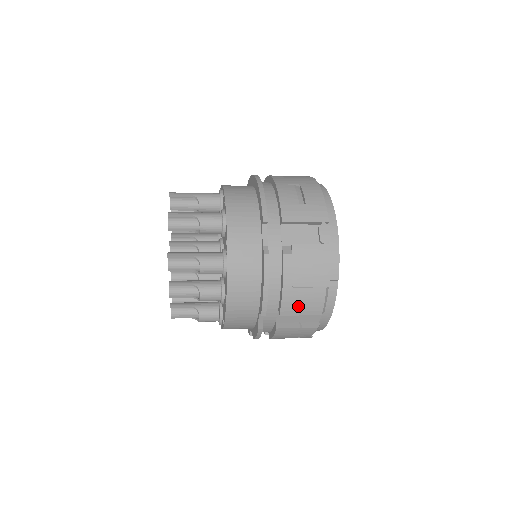
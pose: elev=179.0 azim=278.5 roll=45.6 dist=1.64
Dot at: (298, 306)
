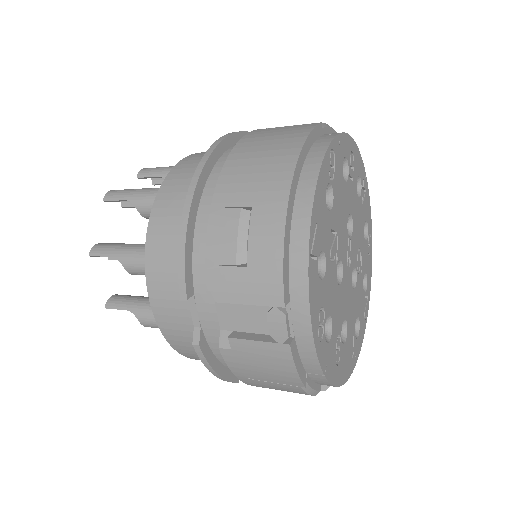
Dot at: (272, 388)
